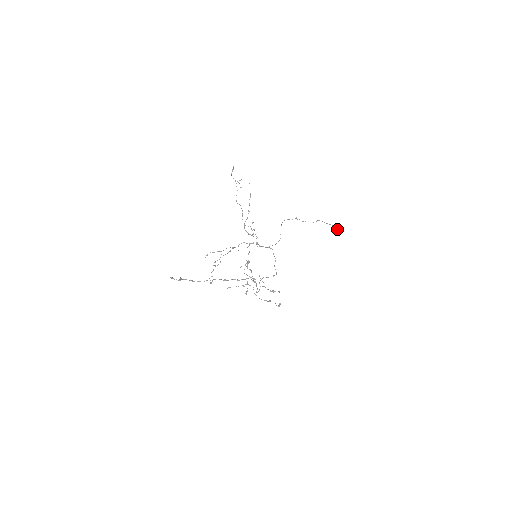
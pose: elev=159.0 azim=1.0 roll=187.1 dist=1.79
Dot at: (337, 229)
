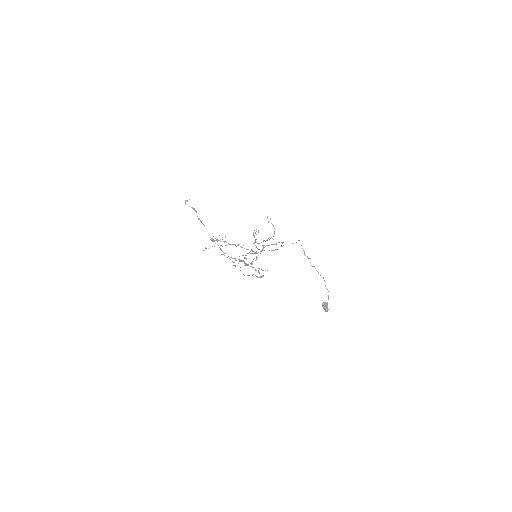
Dot at: (324, 308)
